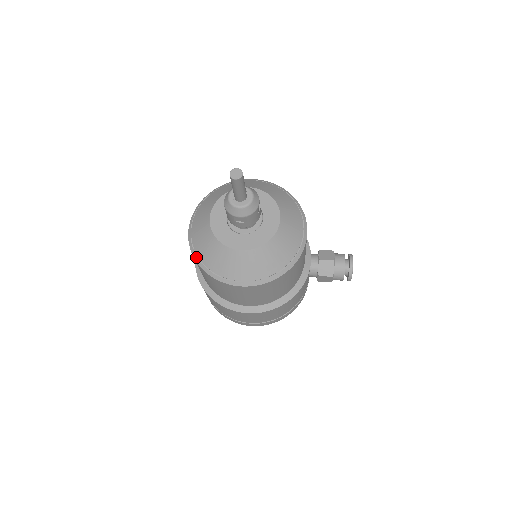
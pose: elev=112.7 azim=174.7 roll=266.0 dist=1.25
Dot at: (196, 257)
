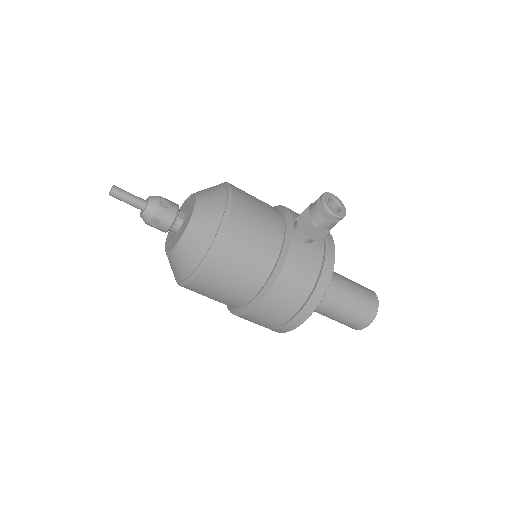
Dot at: (175, 279)
